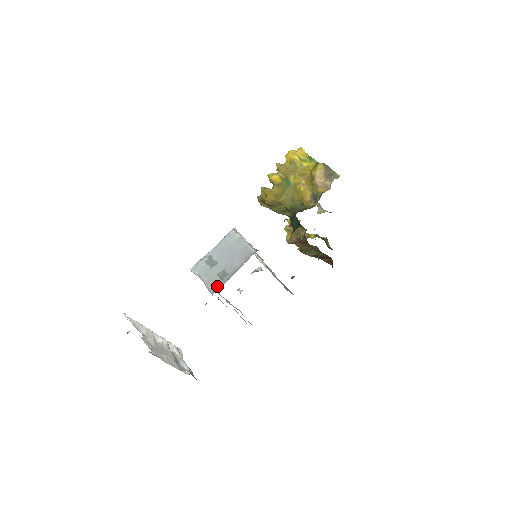
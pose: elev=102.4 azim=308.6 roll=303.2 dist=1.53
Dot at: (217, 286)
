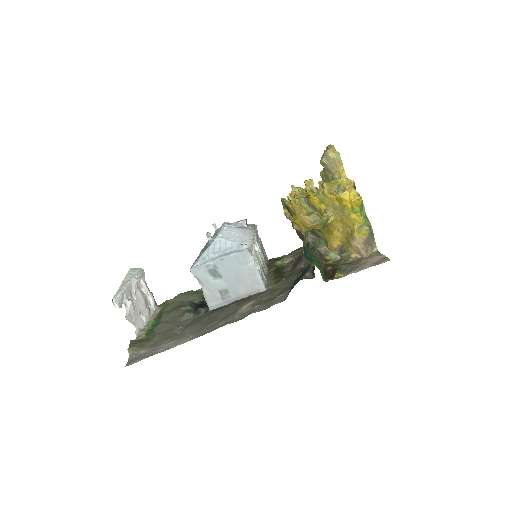
Dot at: (216, 304)
